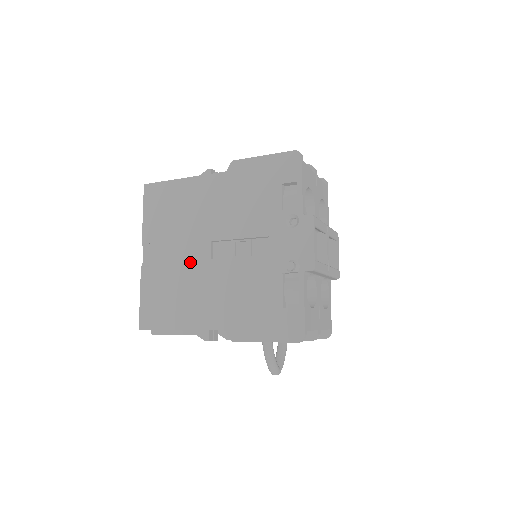
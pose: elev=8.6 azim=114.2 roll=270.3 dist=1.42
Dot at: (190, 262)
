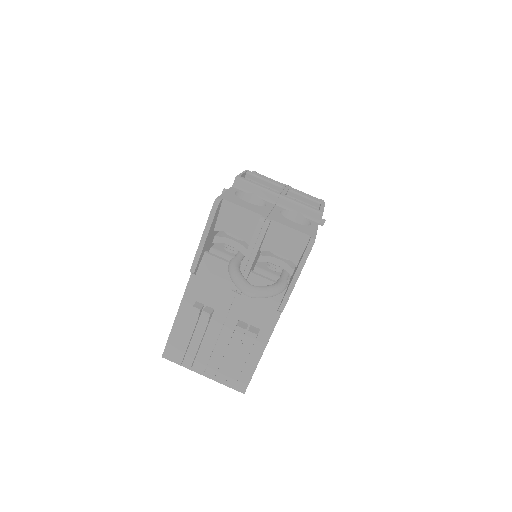
Dot at: occluded
